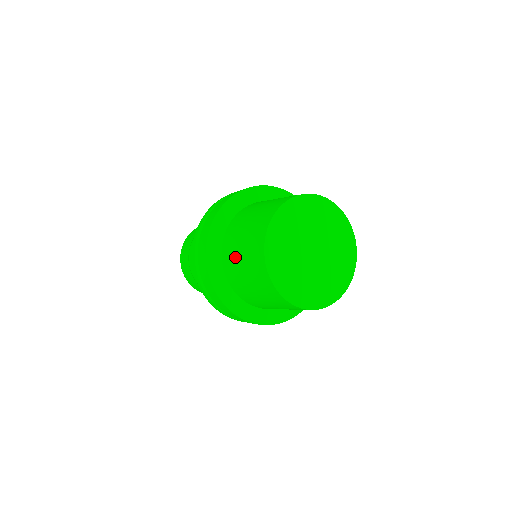
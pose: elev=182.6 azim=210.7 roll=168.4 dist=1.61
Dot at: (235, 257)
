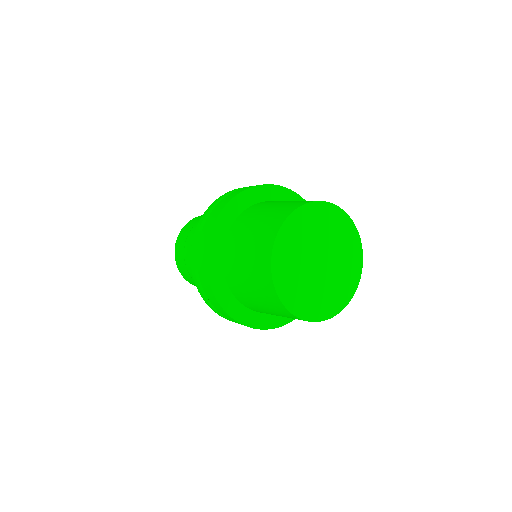
Dot at: (239, 248)
